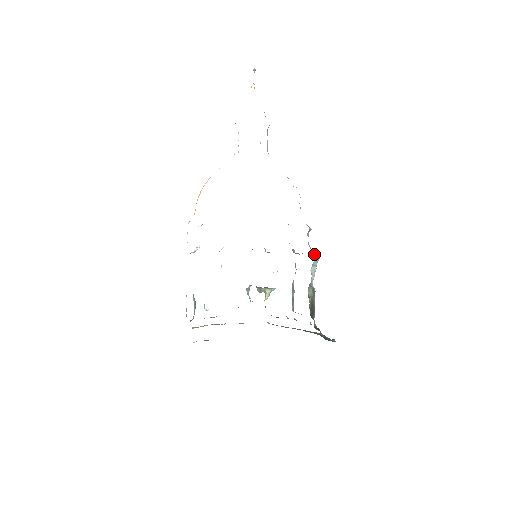
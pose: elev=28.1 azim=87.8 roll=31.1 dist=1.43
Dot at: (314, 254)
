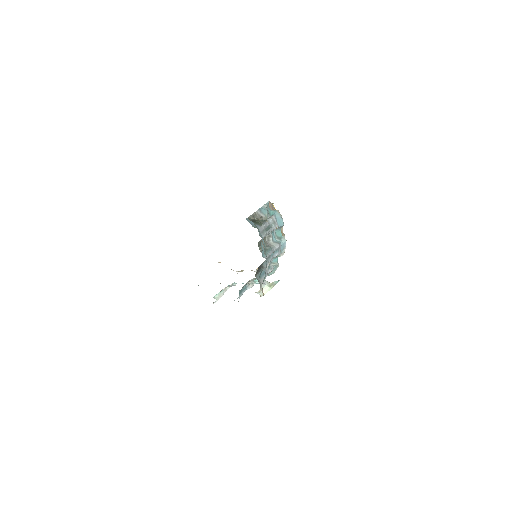
Dot at: occluded
